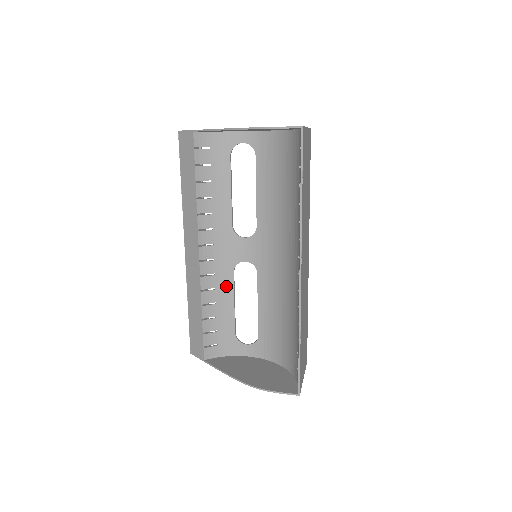
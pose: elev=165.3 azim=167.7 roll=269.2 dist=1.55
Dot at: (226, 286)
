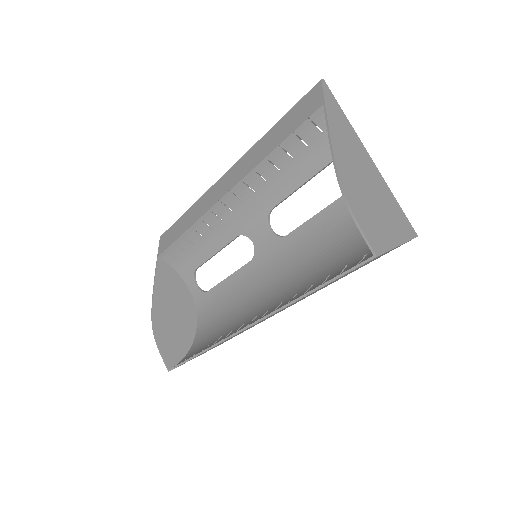
Dot at: (222, 237)
